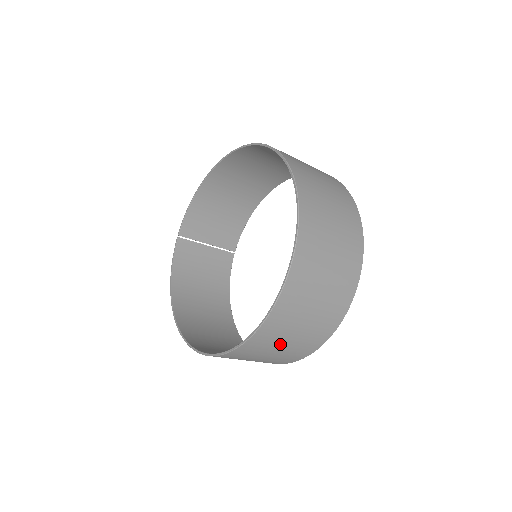
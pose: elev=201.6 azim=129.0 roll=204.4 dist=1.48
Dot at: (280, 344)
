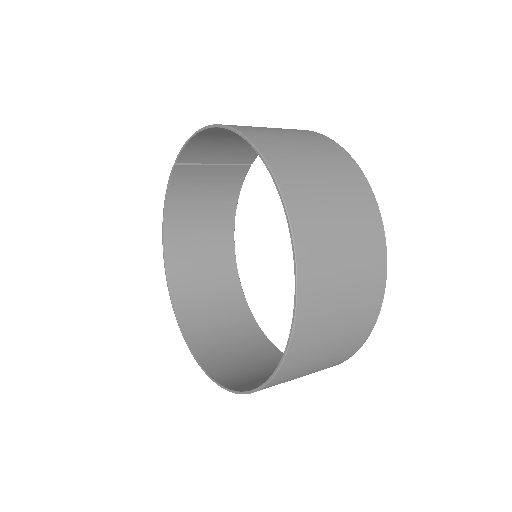
Dot at: (250, 372)
